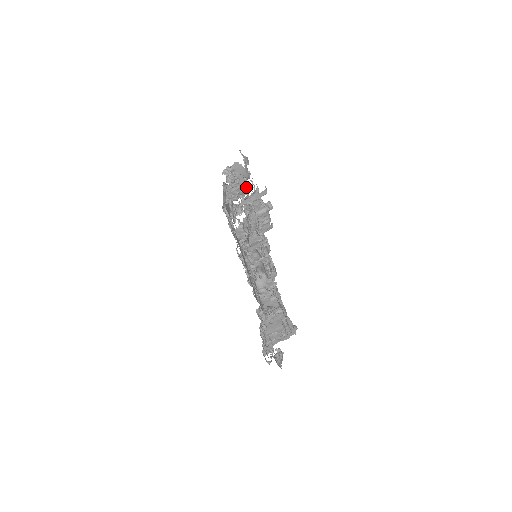
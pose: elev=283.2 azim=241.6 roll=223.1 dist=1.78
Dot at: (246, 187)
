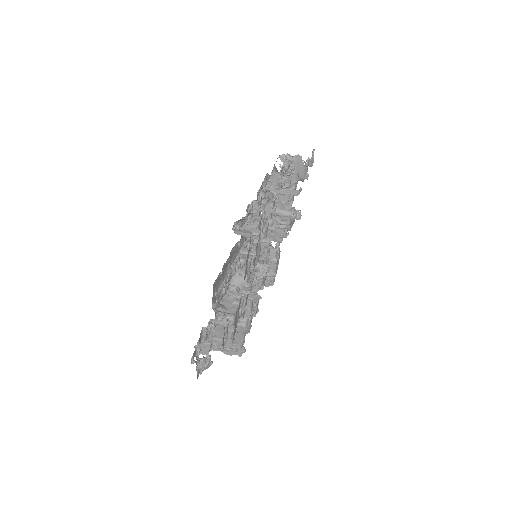
Dot at: (289, 182)
